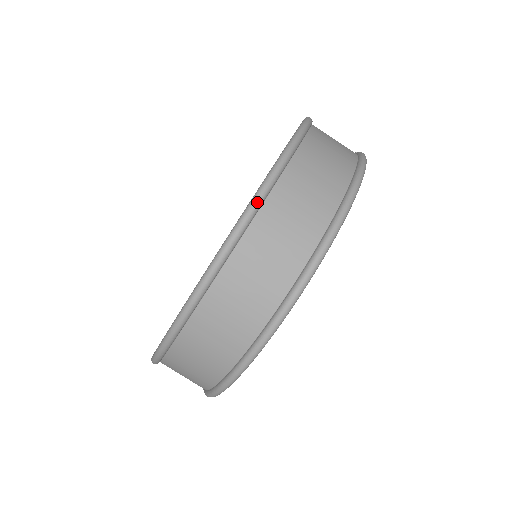
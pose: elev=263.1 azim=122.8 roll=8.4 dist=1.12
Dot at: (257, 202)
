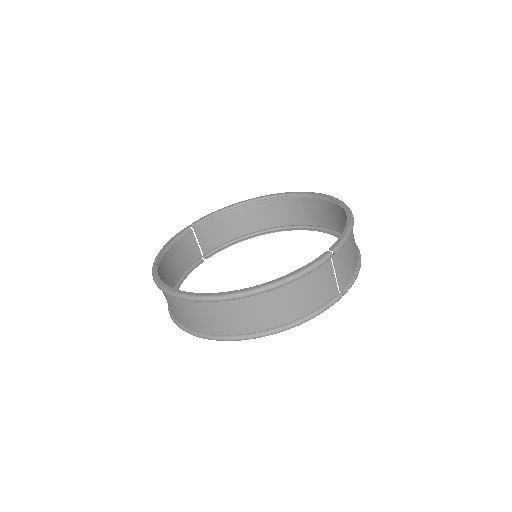
Dot at: (214, 300)
